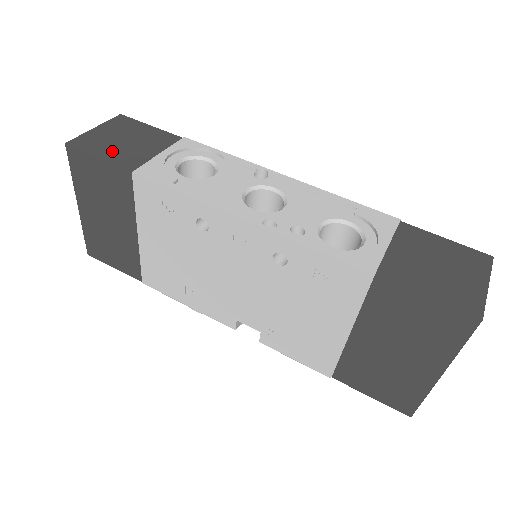
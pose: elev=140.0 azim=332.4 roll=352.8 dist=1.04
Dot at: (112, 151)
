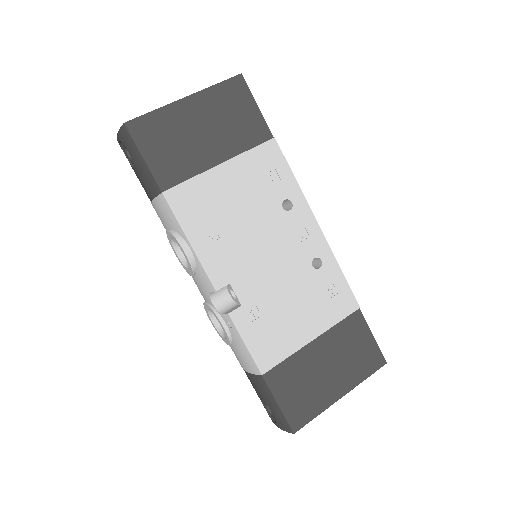
Dot at: occluded
